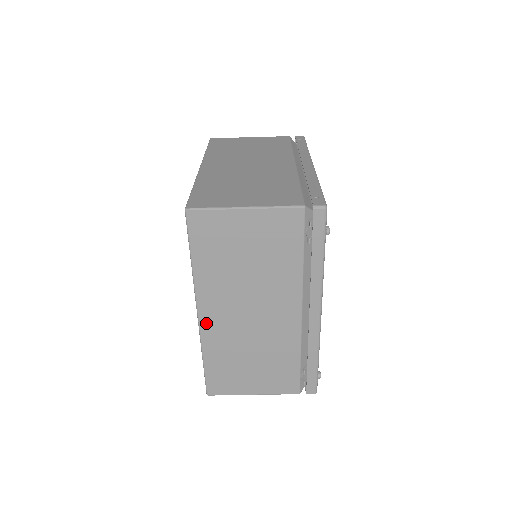
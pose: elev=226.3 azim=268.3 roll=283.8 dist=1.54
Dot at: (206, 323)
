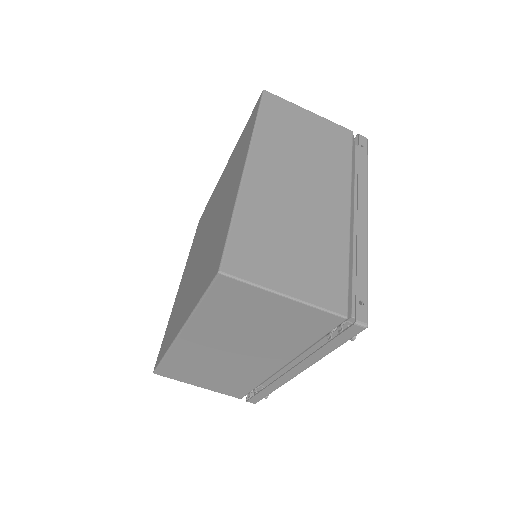
Dot at: (184, 341)
